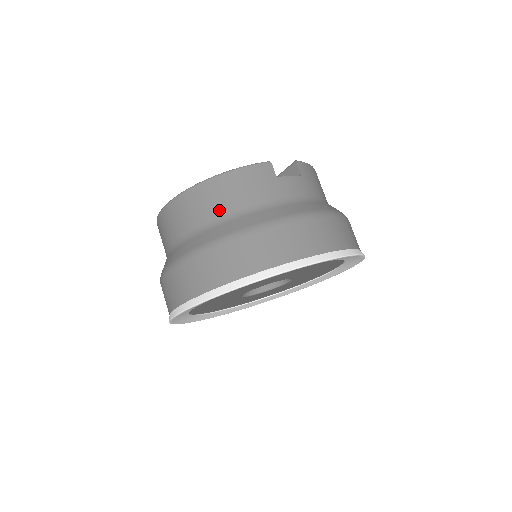
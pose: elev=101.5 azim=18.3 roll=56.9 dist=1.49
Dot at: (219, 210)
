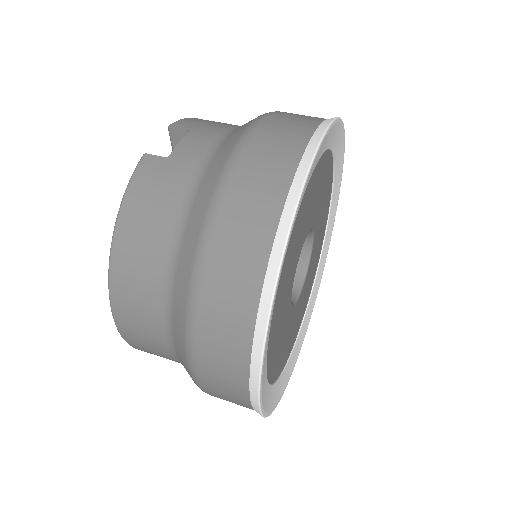
Dot at: (158, 257)
